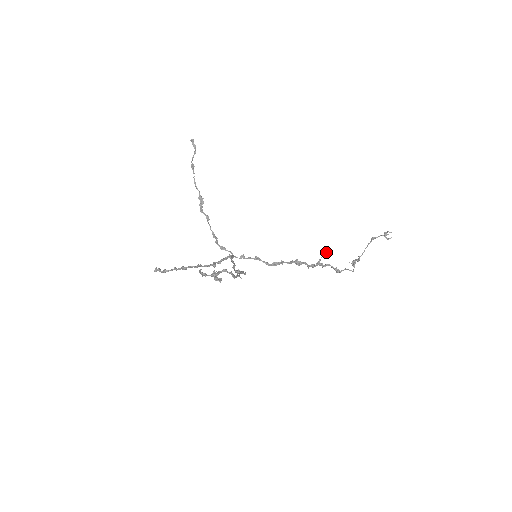
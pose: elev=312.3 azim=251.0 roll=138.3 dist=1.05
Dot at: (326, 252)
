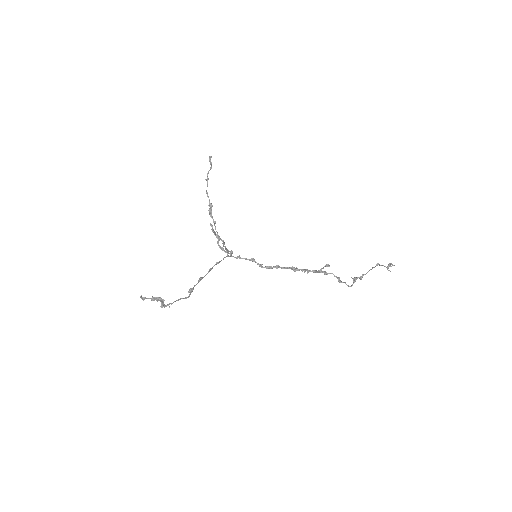
Dot at: (328, 264)
